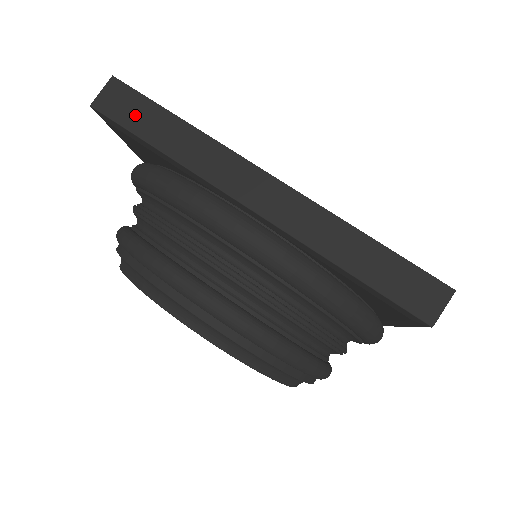
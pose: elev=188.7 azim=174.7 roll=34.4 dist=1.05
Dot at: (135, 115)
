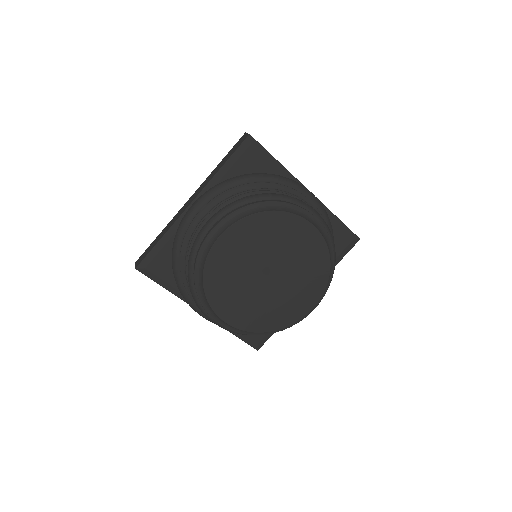
Dot at: (148, 251)
